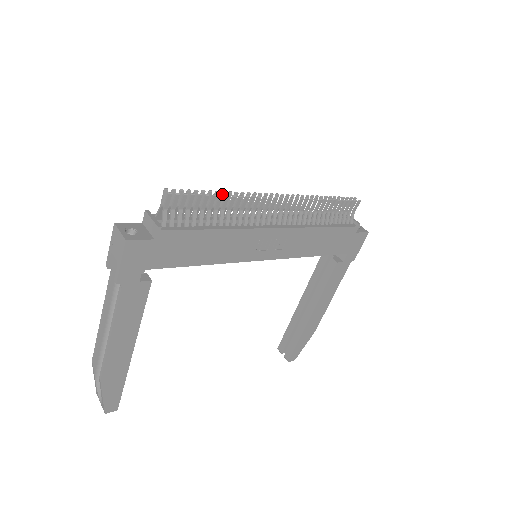
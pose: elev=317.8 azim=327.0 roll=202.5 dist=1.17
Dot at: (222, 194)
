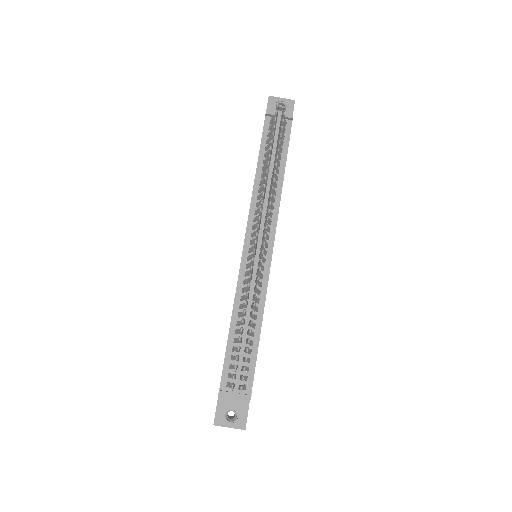
Dot at: (245, 314)
